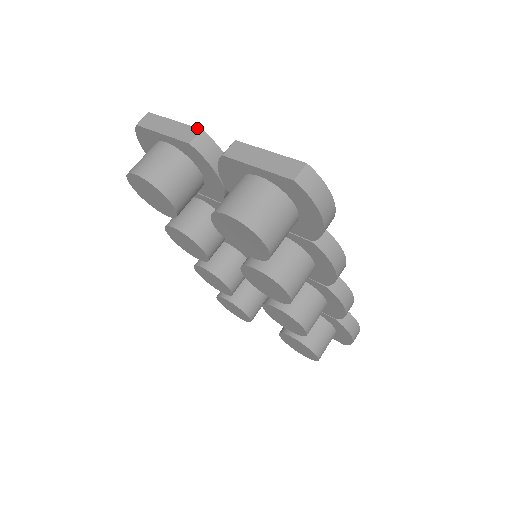
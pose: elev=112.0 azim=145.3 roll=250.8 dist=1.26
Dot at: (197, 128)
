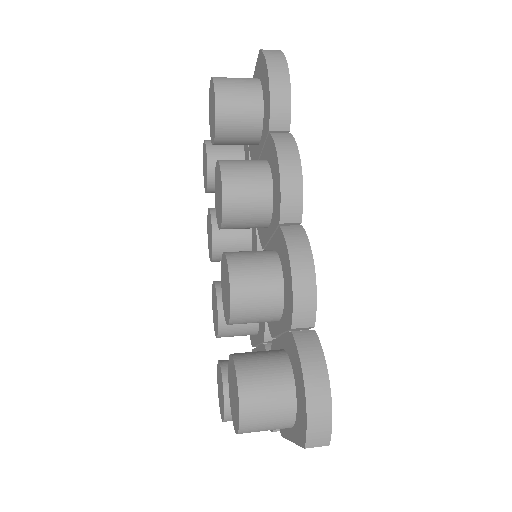
Dot at: occluded
